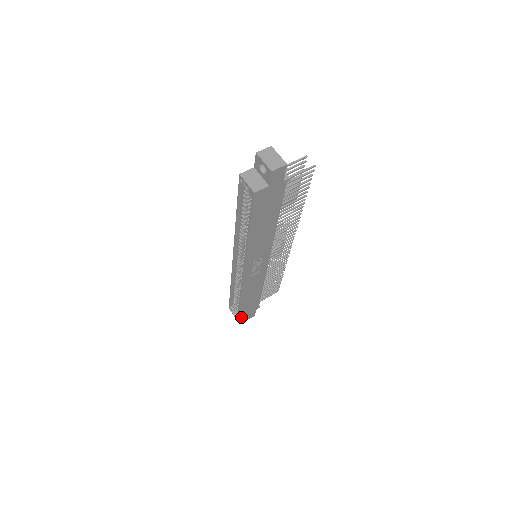
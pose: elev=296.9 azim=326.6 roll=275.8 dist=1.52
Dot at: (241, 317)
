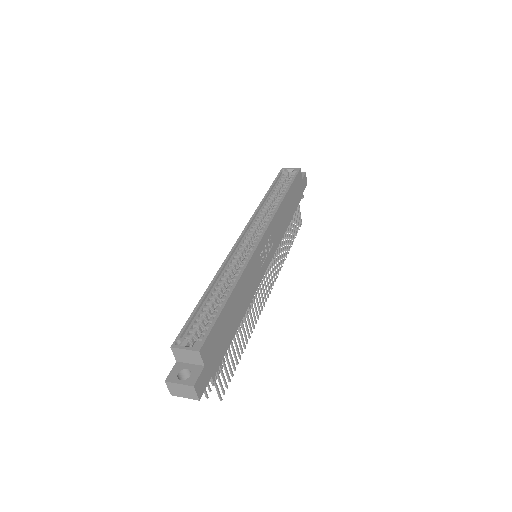
Dot at: (204, 349)
